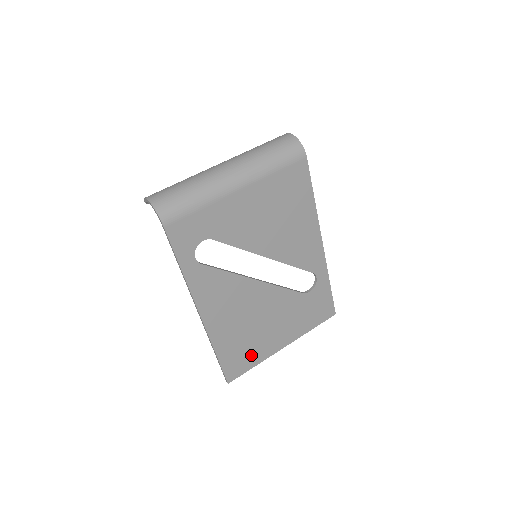
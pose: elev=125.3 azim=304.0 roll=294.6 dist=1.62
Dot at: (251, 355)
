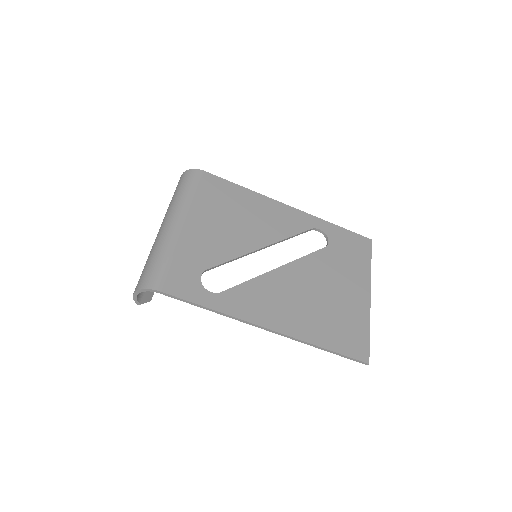
Dot at: (354, 325)
